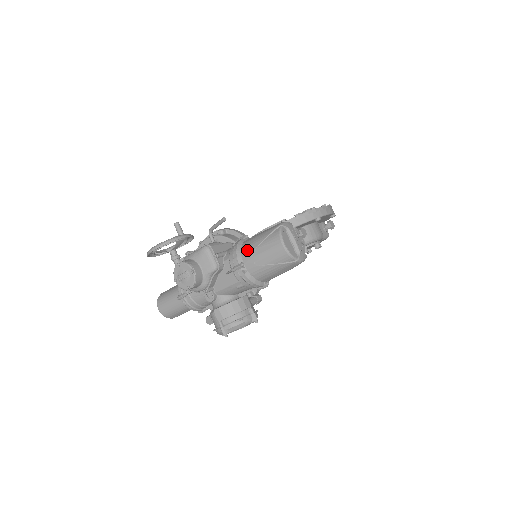
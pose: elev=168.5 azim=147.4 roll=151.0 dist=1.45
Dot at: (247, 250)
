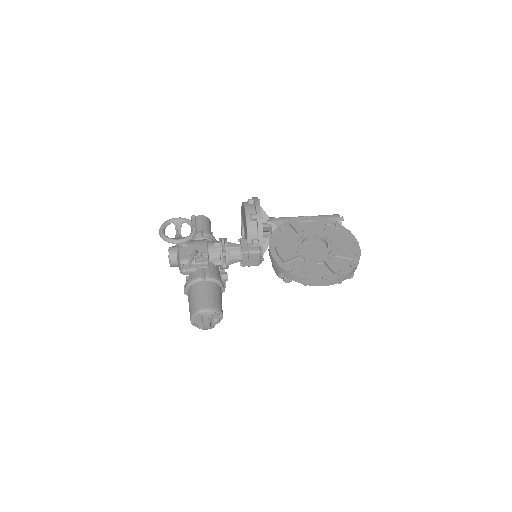
Dot at: (189, 292)
